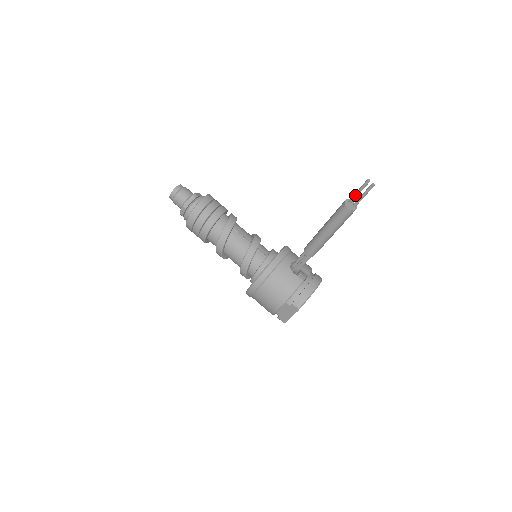
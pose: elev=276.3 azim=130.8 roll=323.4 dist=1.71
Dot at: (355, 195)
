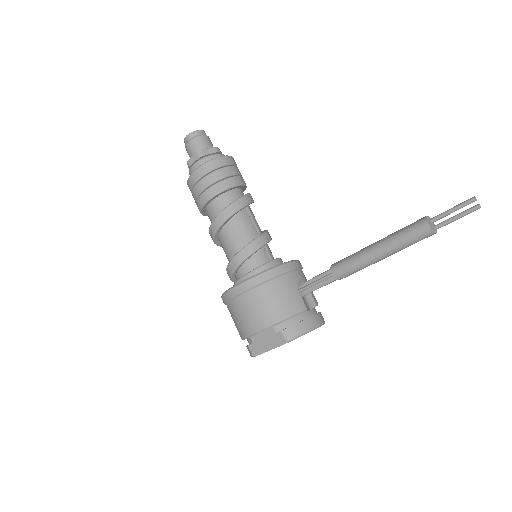
Dot at: (445, 213)
